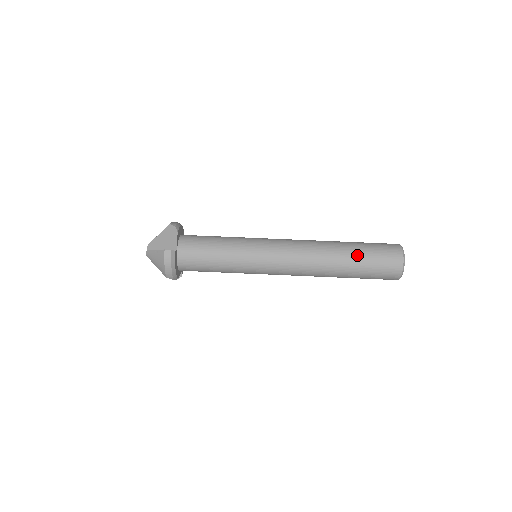
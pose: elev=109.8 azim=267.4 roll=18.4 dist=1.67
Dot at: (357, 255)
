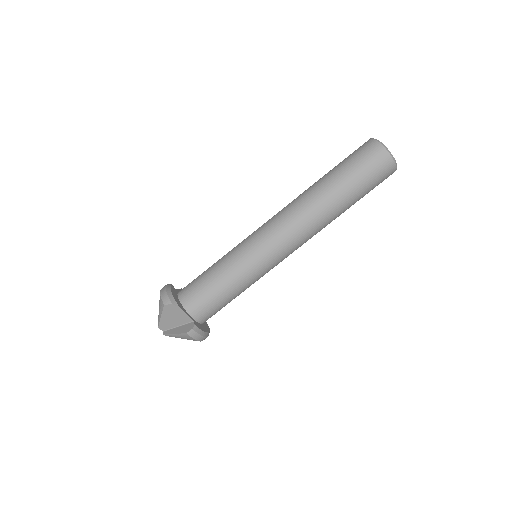
Dot at: (349, 190)
